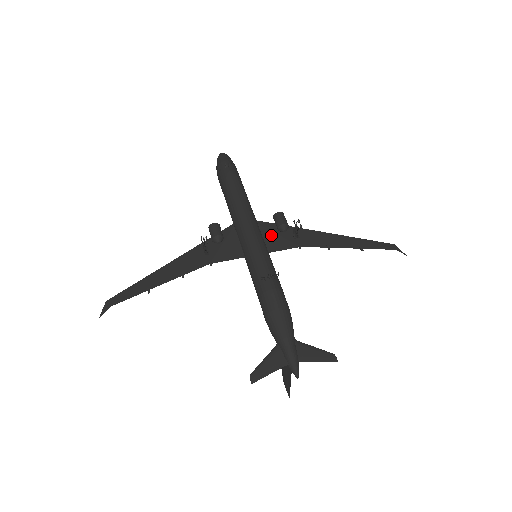
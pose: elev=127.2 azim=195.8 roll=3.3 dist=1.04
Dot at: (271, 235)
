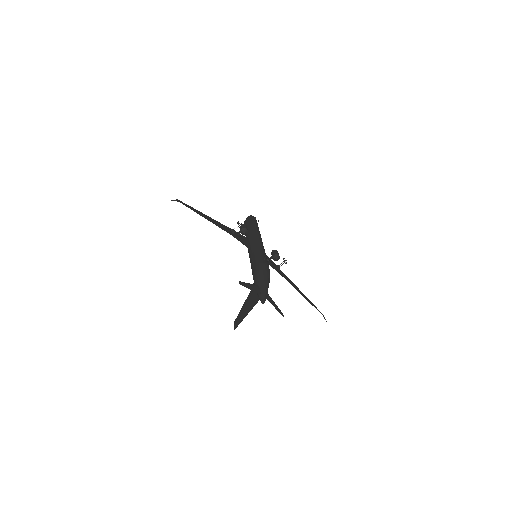
Dot at: occluded
